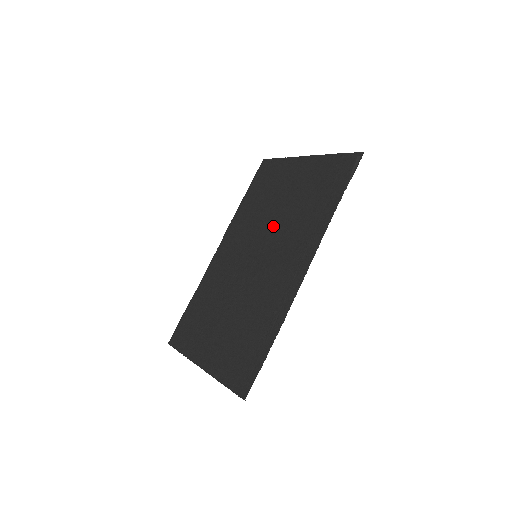
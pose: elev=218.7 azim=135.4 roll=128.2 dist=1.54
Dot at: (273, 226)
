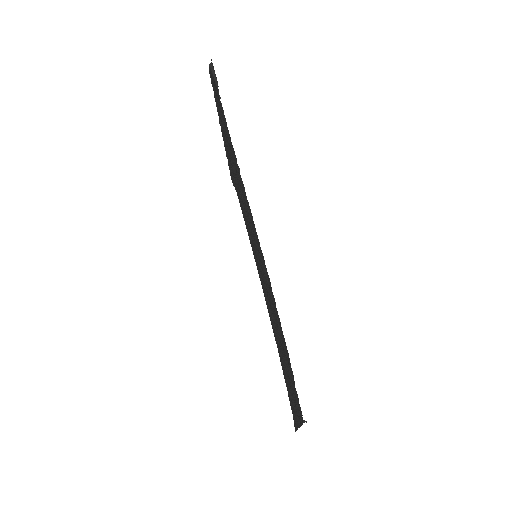
Dot at: occluded
